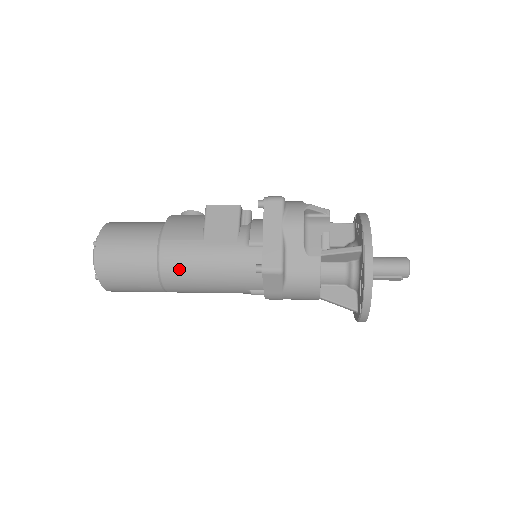
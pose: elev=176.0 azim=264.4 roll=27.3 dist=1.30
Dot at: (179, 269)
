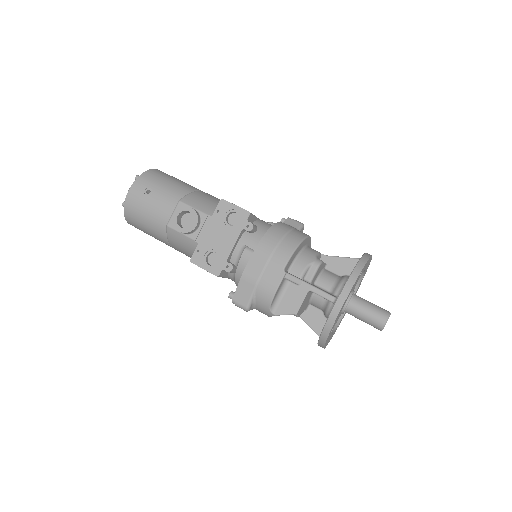
Dot at: occluded
